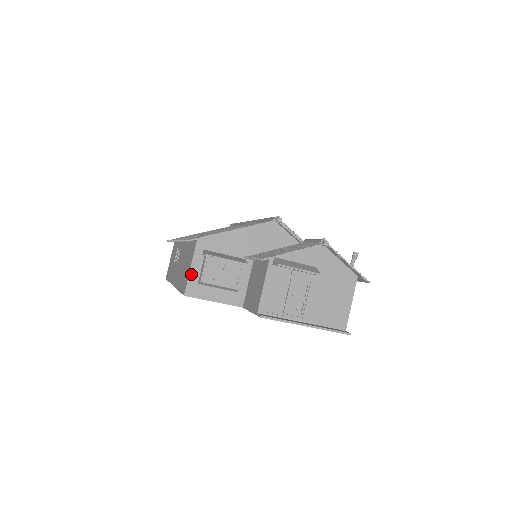
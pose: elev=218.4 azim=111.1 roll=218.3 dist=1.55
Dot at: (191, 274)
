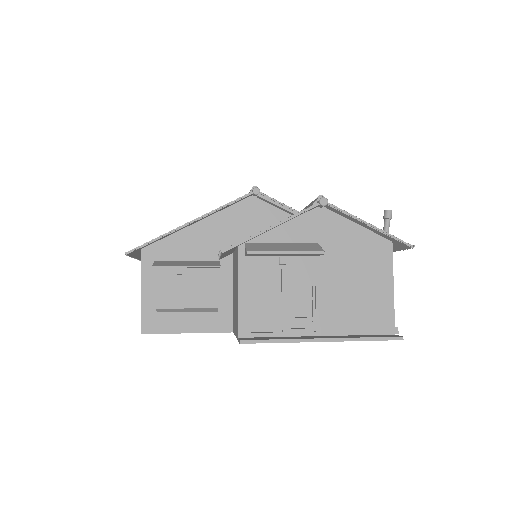
Dot at: (144, 300)
